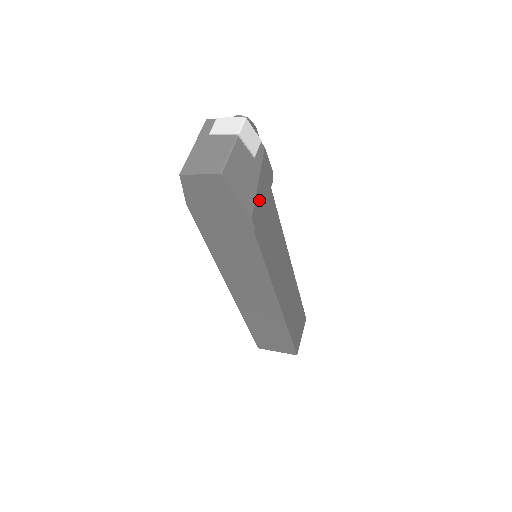
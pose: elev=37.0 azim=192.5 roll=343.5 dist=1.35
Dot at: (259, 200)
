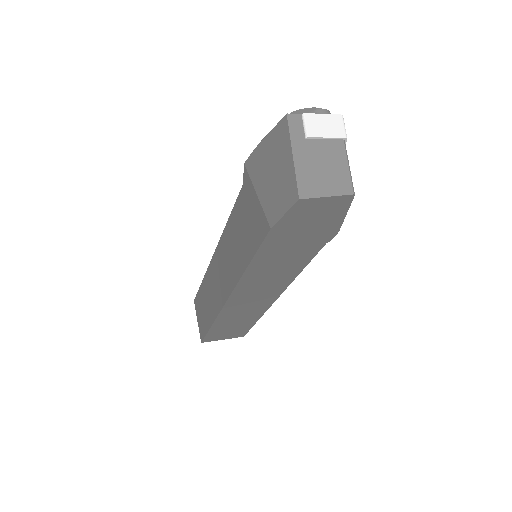
Dot at: occluded
